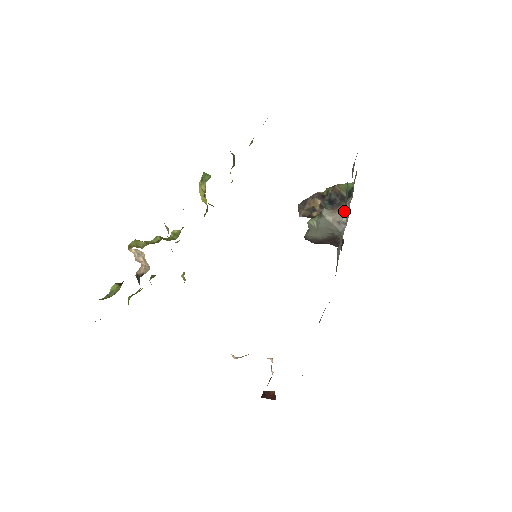
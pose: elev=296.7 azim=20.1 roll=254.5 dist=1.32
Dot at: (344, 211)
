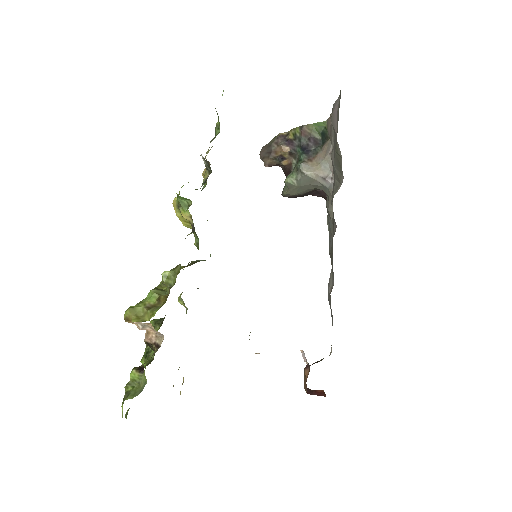
Dot at: (341, 180)
